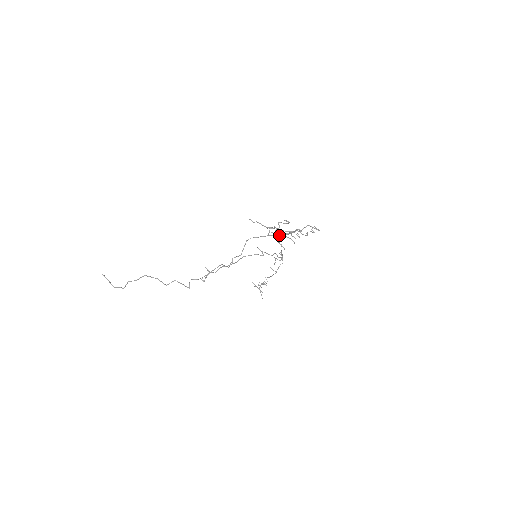
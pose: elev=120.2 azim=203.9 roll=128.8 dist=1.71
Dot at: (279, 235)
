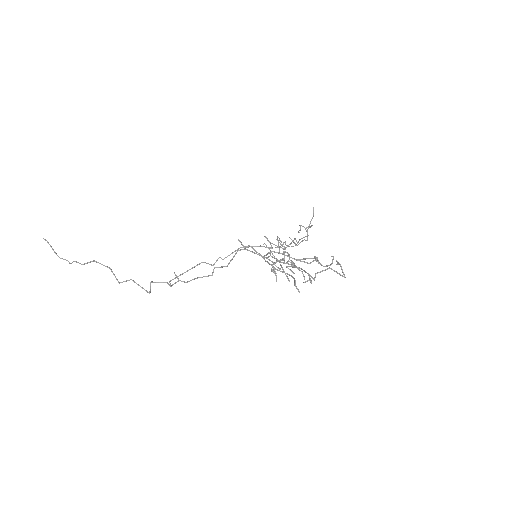
Dot at: occluded
